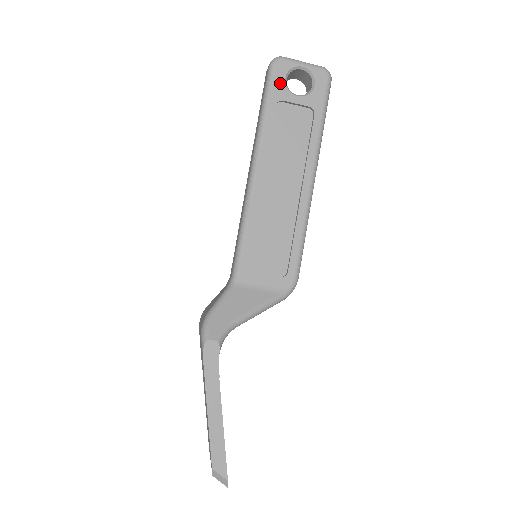
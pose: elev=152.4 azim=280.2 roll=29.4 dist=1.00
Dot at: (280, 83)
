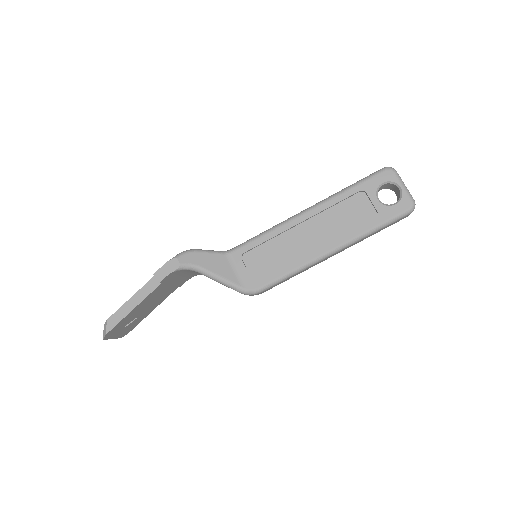
Dot at: (376, 182)
